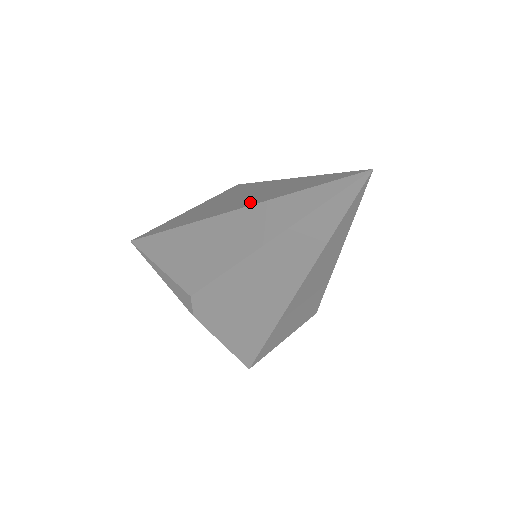
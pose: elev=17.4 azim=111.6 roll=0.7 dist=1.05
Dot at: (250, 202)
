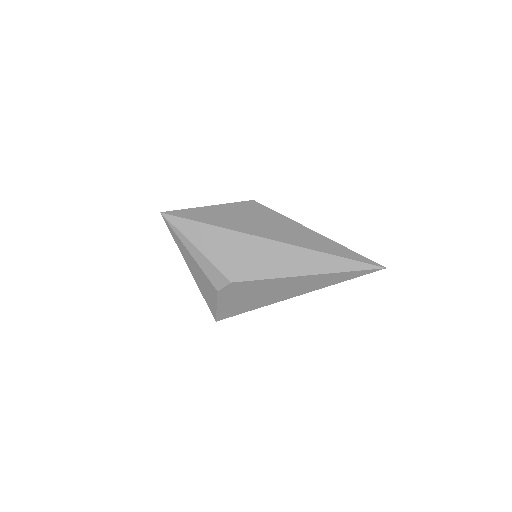
Dot at: (300, 243)
